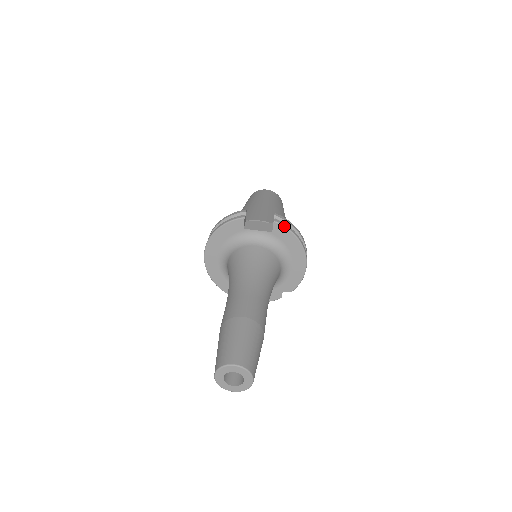
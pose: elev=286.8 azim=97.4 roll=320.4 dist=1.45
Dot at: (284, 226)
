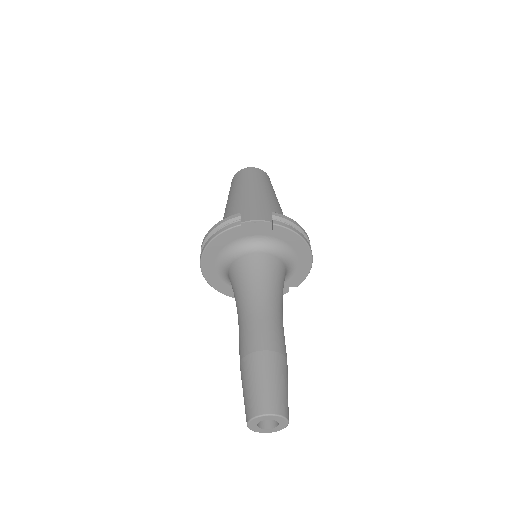
Dot at: (285, 227)
